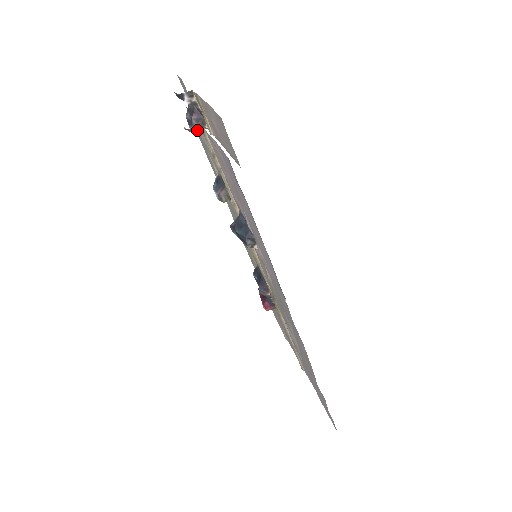
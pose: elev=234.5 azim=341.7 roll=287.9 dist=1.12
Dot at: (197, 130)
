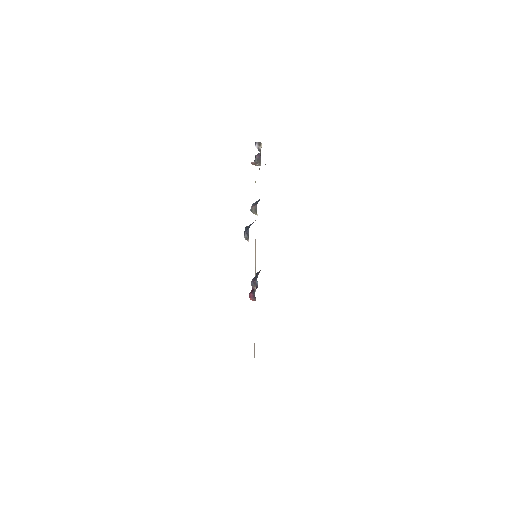
Dot at: (256, 165)
